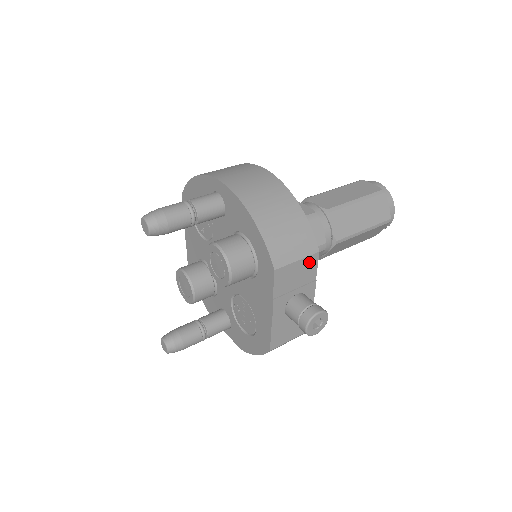
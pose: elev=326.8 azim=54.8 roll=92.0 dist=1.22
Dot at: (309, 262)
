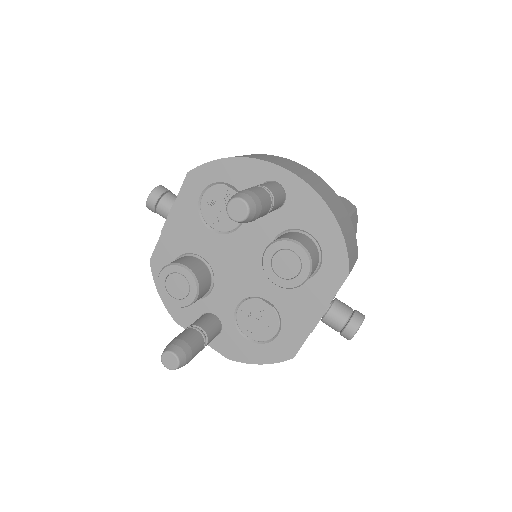
Dot at: occluded
